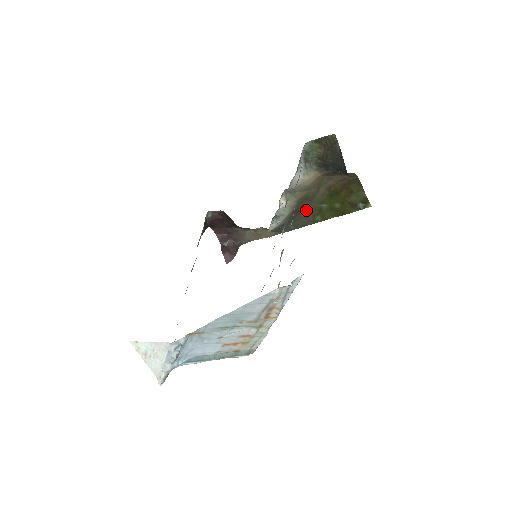
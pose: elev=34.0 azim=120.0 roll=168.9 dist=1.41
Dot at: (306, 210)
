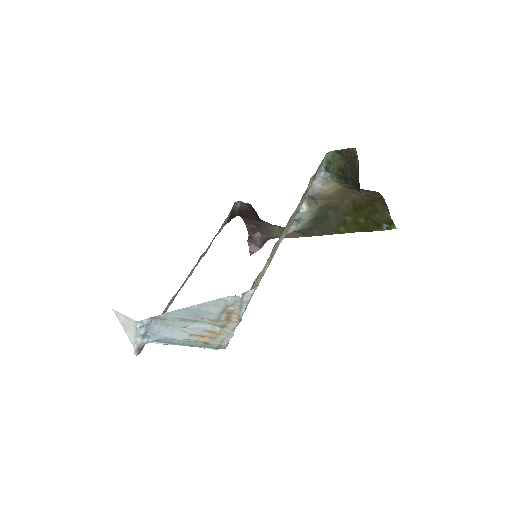
Dot at: (330, 219)
